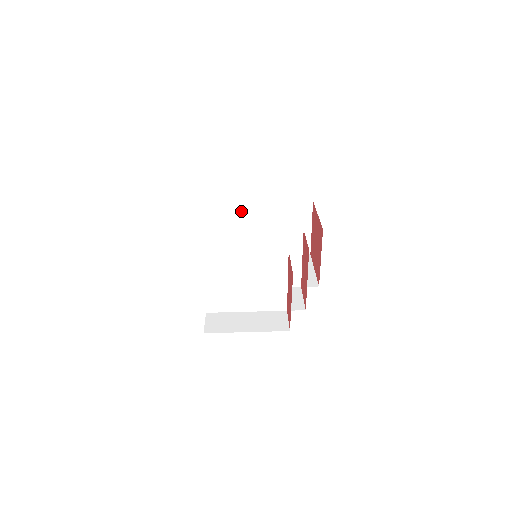
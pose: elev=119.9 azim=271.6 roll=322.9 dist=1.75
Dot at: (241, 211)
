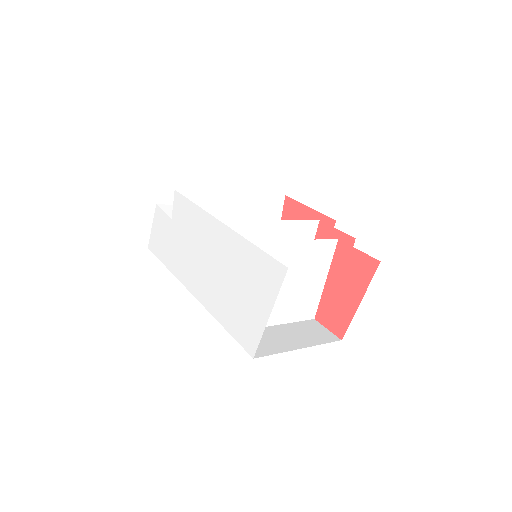
Dot at: (211, 203)
